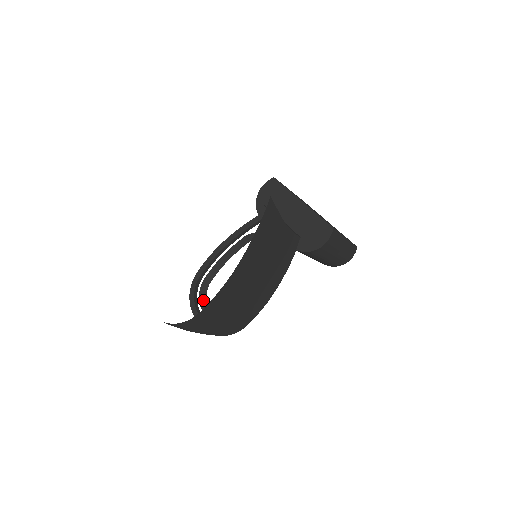
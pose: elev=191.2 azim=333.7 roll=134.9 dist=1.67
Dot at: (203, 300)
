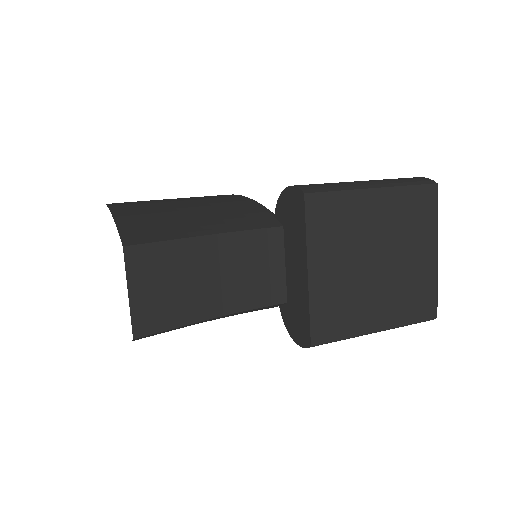
Dot at: occluded
